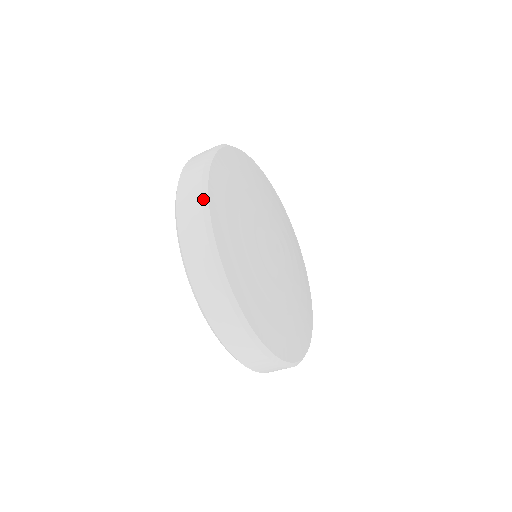
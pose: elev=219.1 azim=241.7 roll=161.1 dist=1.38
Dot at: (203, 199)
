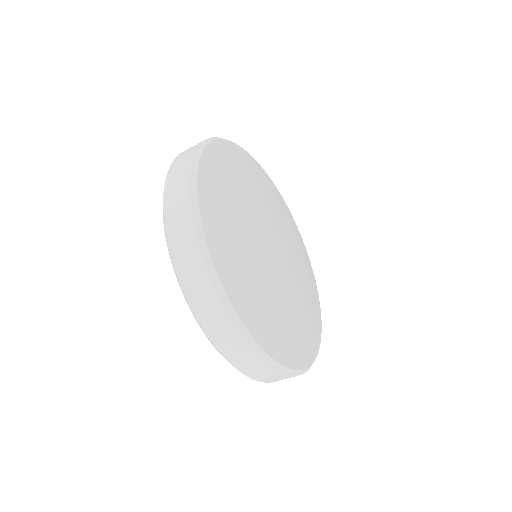
Dot at: (206, 261)
